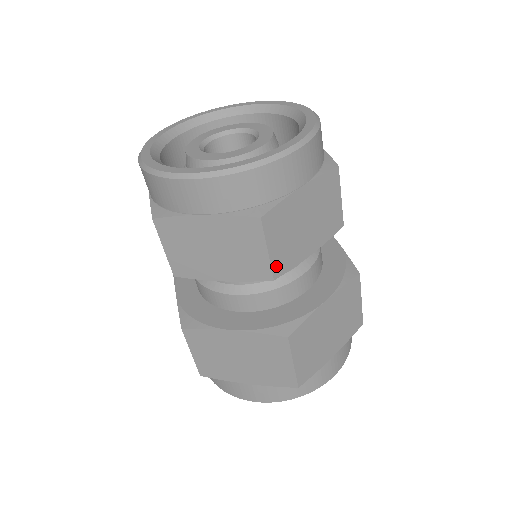
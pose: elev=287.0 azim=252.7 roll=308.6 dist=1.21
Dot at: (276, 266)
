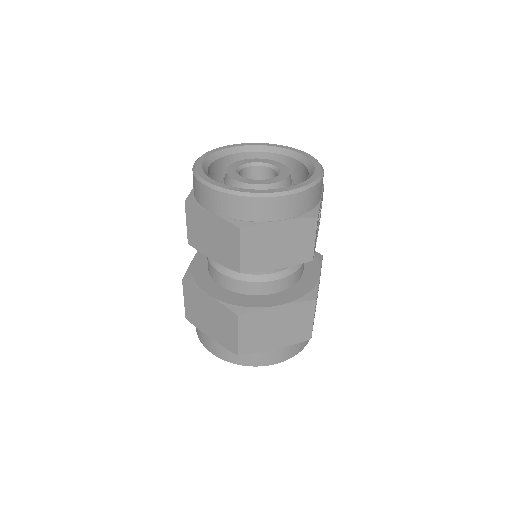
Dot at: (245, 265)
